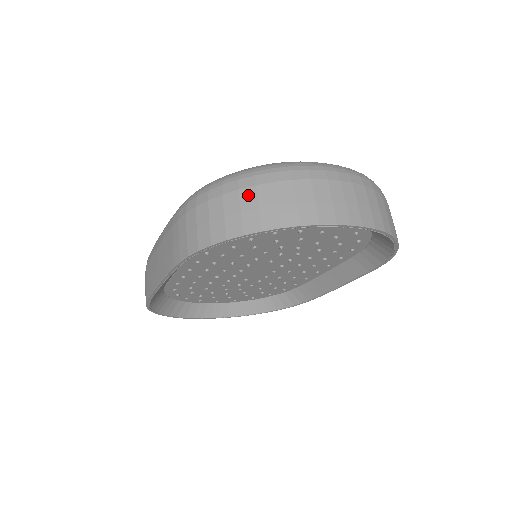
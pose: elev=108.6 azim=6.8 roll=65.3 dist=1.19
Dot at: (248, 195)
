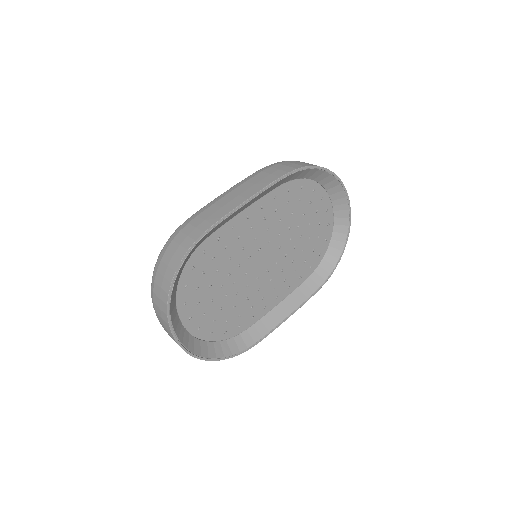
Dot at: occluded
